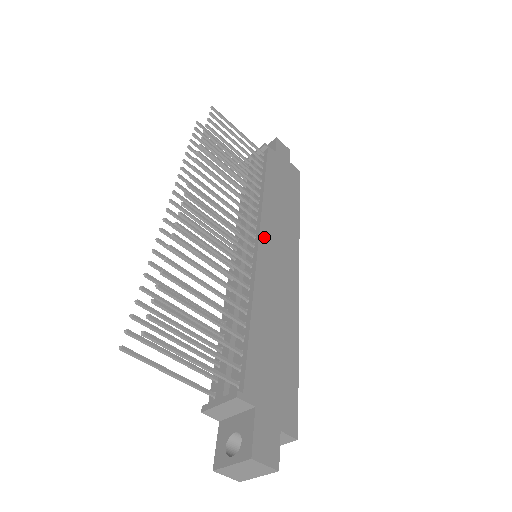
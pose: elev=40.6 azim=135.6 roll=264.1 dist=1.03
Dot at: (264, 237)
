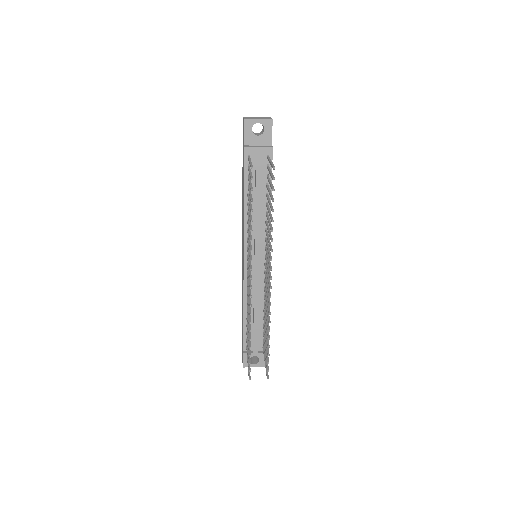
Dot at: occluded
